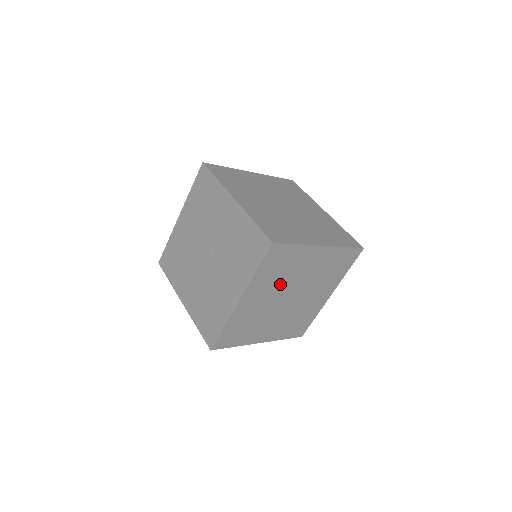
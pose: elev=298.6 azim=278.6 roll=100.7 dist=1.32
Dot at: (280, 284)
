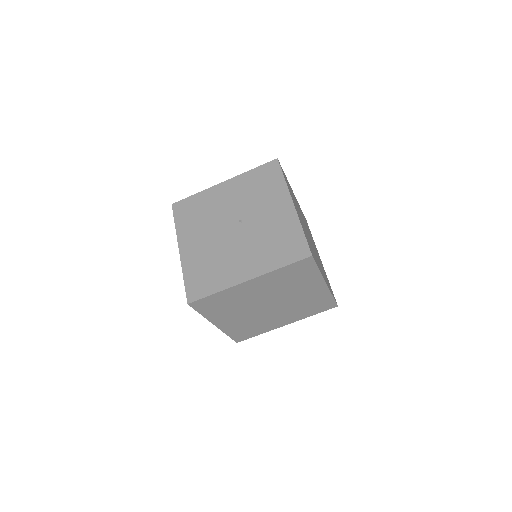
Dot at: occluded
